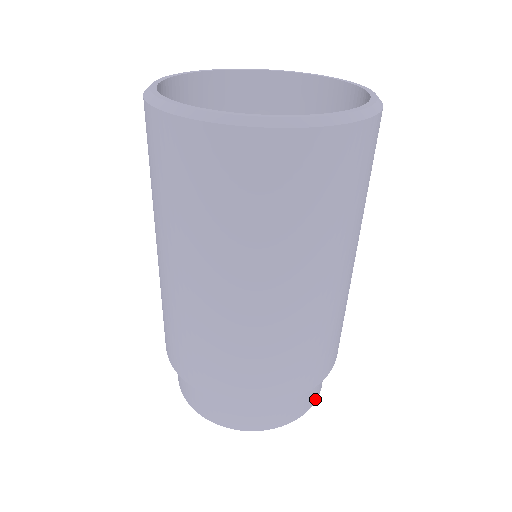
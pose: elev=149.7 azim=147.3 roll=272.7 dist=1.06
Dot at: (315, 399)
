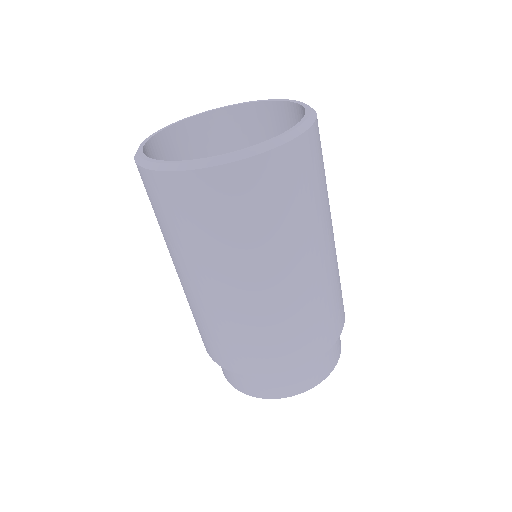
Dot at: (298, 391)
